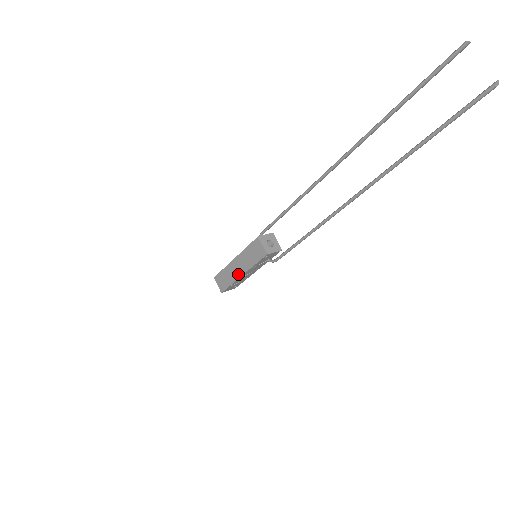
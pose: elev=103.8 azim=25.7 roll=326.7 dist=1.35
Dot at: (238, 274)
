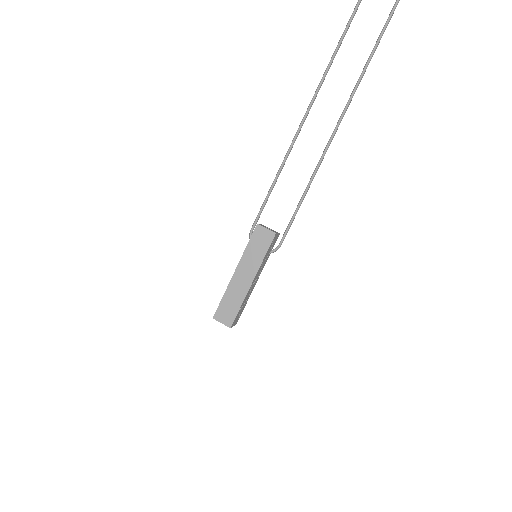
Dot at: (247, 284)
